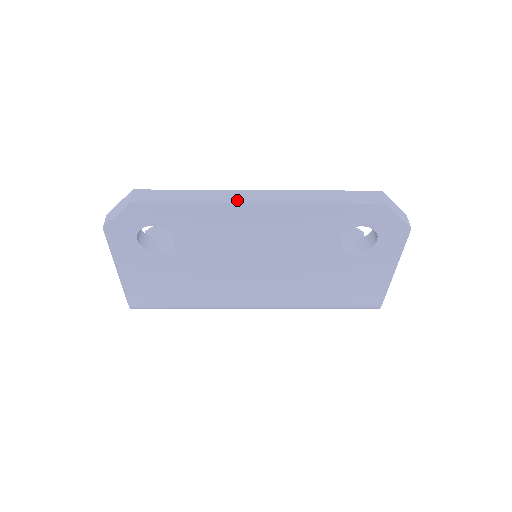
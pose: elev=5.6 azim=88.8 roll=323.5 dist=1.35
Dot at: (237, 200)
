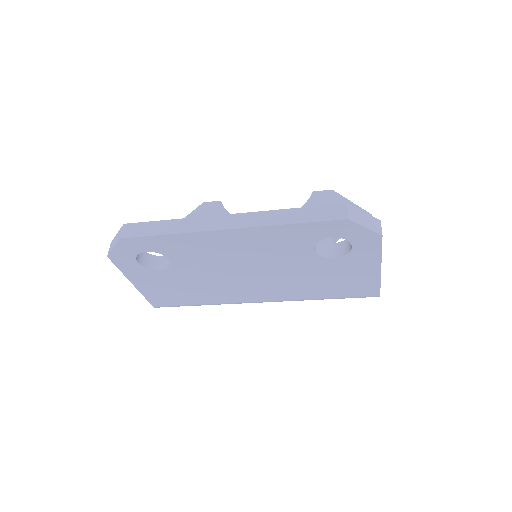
Dot at: (209, 227)
